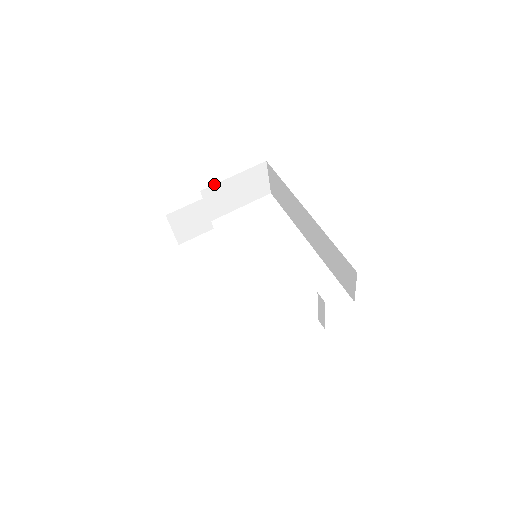
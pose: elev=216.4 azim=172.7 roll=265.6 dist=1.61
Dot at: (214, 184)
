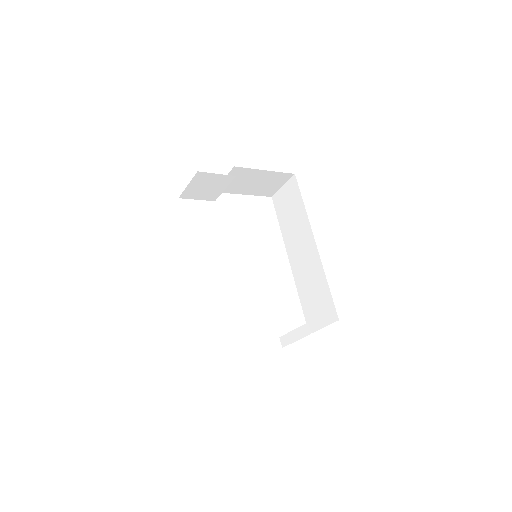
Dot at: occluded
